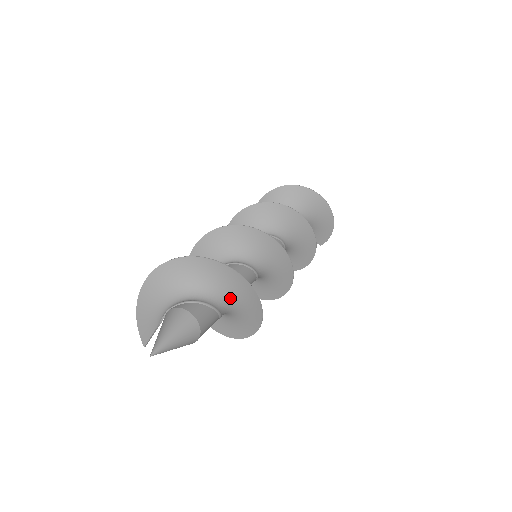
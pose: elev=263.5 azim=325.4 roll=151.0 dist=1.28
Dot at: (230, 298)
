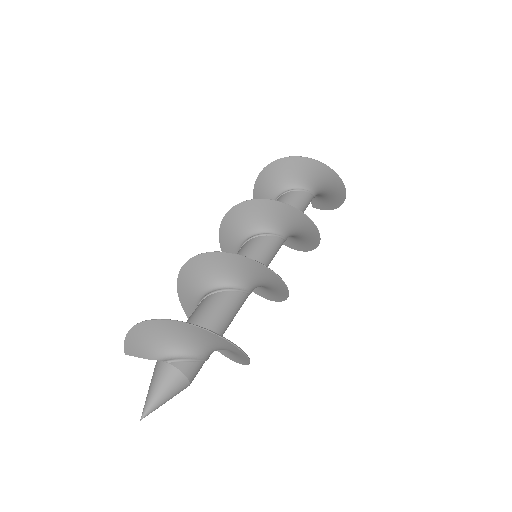
Dot at: (223, 349)
